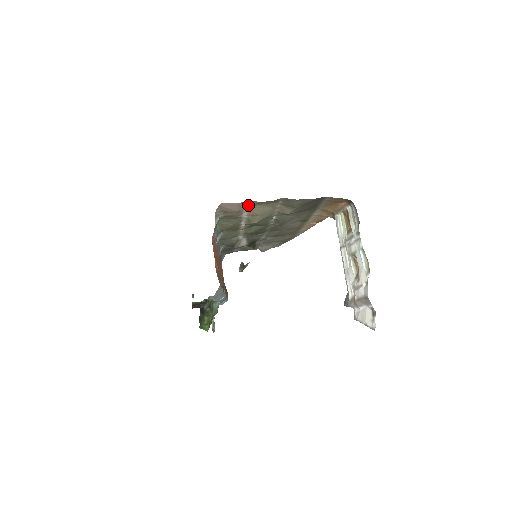
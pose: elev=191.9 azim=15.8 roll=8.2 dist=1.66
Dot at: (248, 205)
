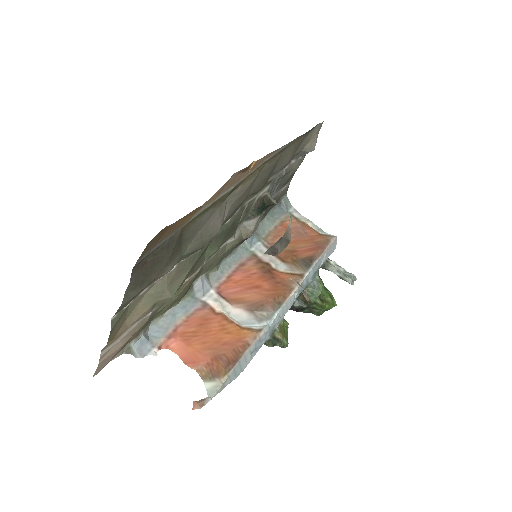
Dot at: (115, 340)
